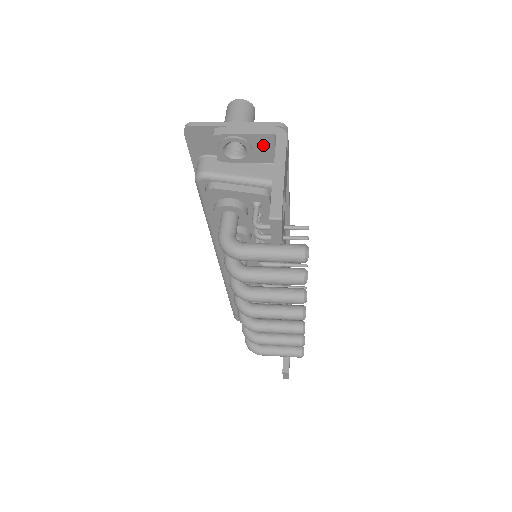
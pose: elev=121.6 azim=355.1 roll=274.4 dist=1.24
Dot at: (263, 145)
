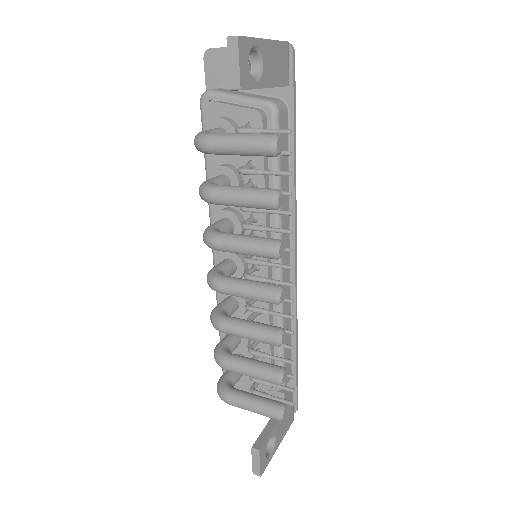
Dot at: occluded
